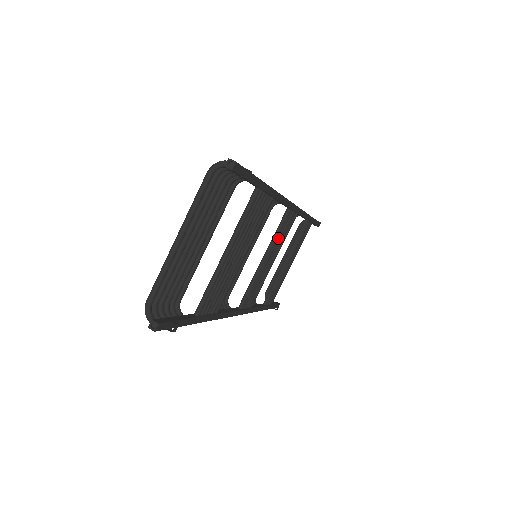
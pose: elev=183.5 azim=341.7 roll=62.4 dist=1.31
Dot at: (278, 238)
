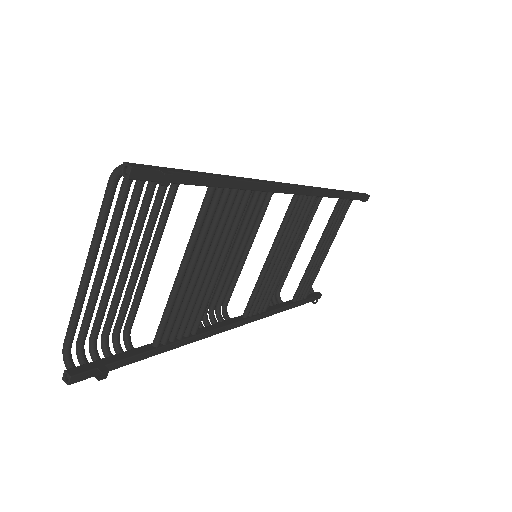
Dot at: (286, 231)
